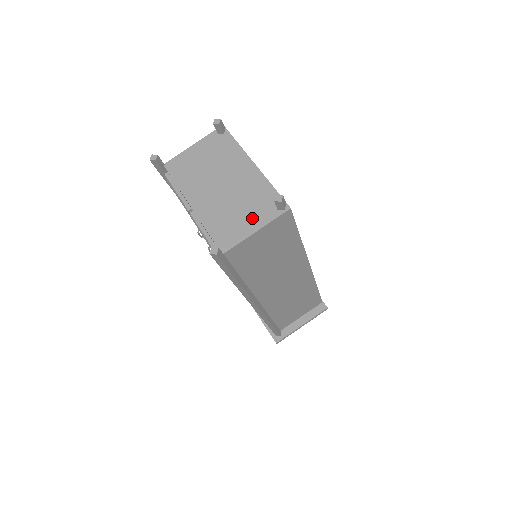
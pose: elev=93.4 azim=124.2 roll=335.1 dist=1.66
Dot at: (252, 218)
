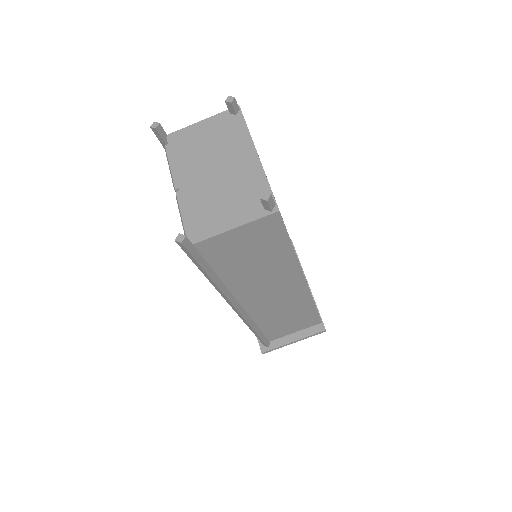
Dot at: (235, 212)
